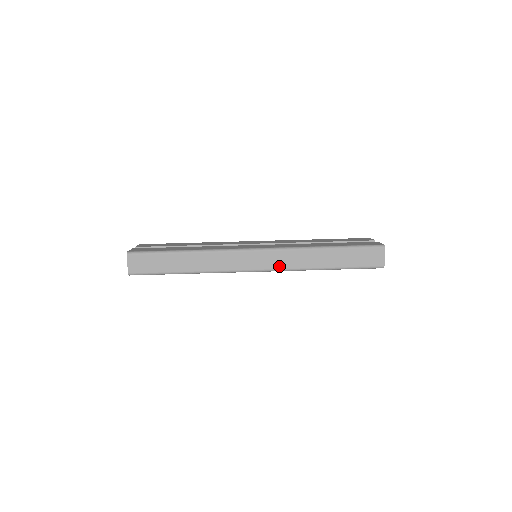
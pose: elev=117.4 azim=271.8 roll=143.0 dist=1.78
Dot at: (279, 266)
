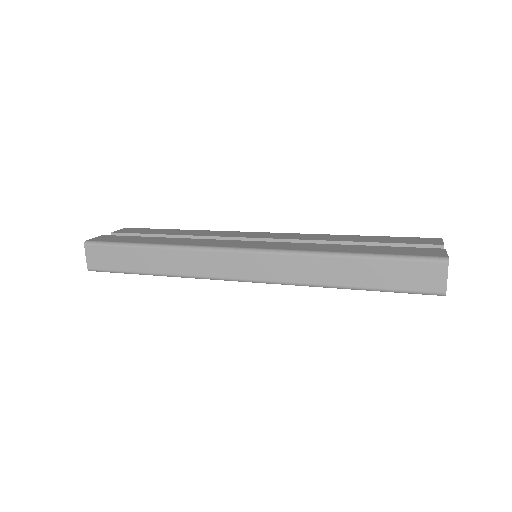
Dot at: (275, 277)
